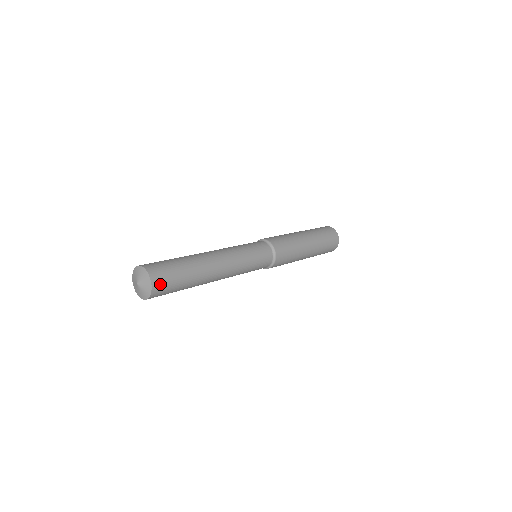
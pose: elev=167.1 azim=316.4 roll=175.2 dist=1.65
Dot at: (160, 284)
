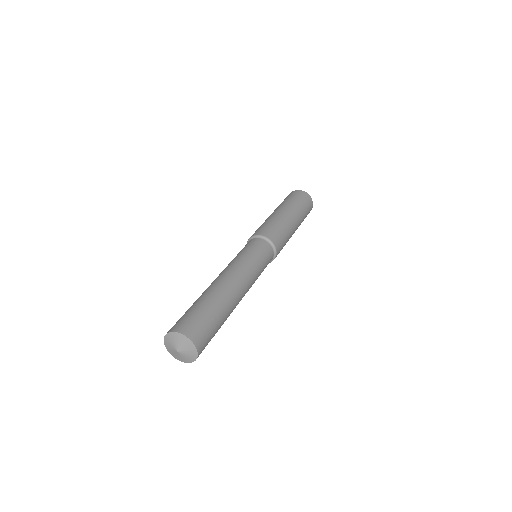
Dot at: (203, 349)
